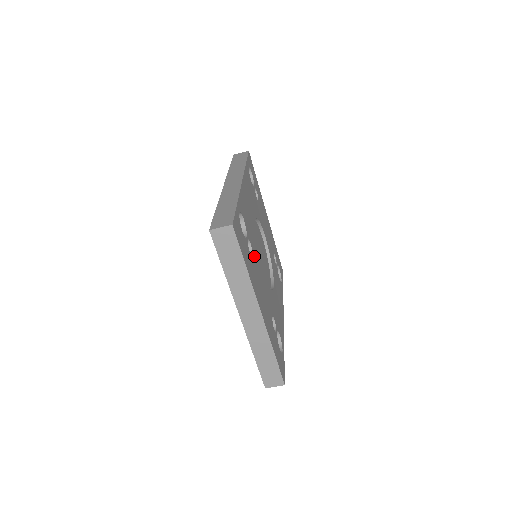
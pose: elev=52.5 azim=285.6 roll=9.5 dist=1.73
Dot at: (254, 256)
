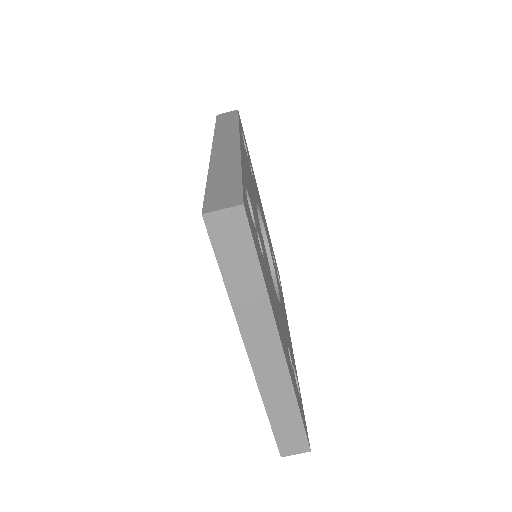
Dot at: (264, 257)
